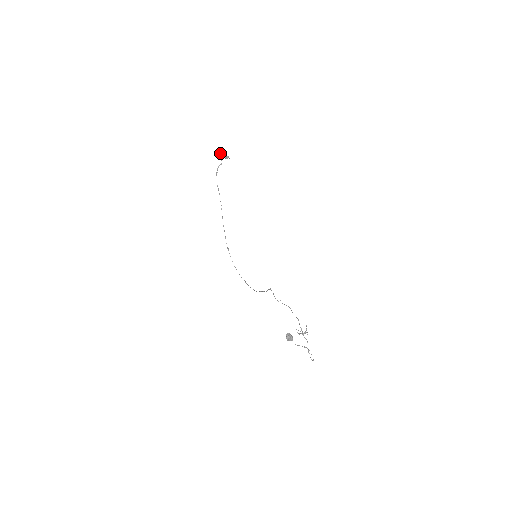
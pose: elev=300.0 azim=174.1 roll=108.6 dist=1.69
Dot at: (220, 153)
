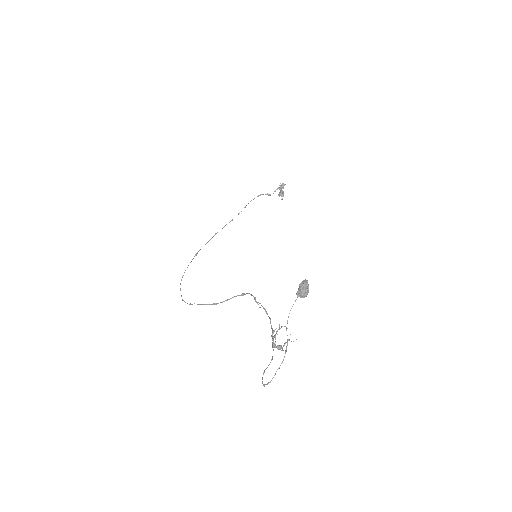
Dot at: (283, 183)
